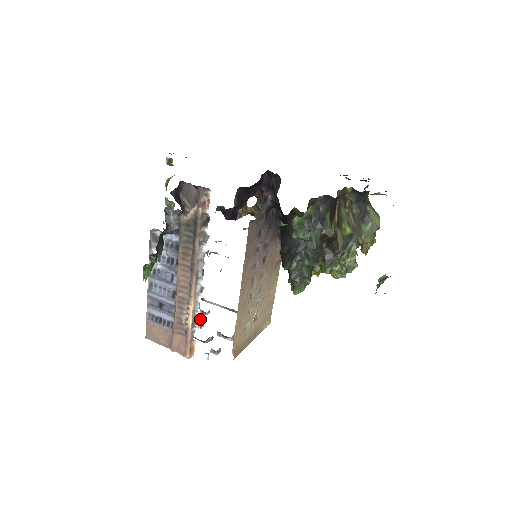
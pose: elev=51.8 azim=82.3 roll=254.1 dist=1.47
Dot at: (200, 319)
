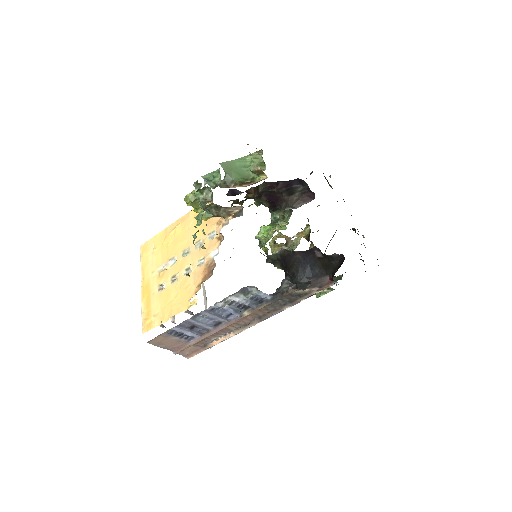
Dot at: occluded
